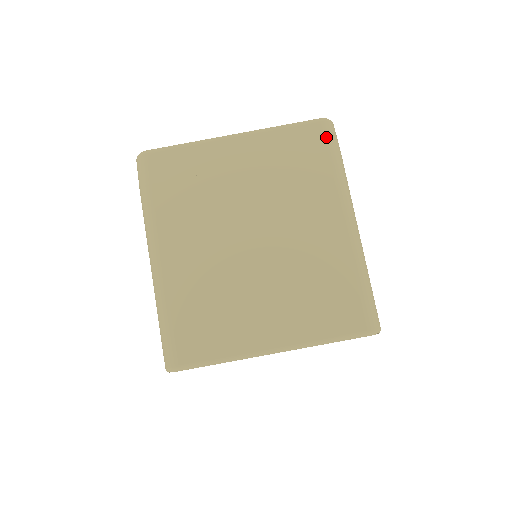
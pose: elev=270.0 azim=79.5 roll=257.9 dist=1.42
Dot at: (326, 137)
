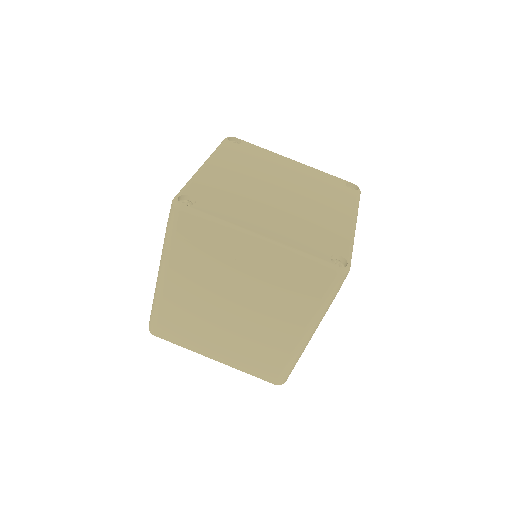
Dot at: (330, 285)
